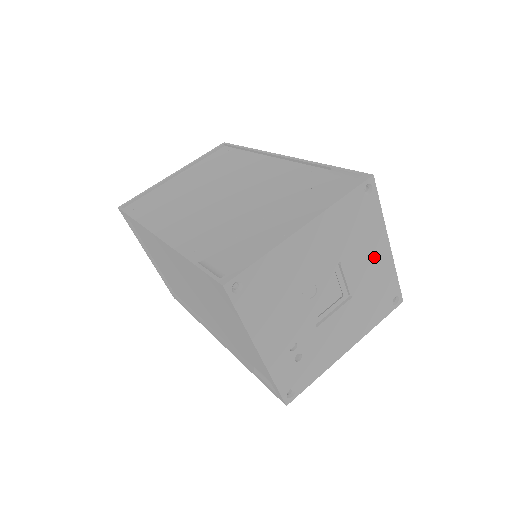
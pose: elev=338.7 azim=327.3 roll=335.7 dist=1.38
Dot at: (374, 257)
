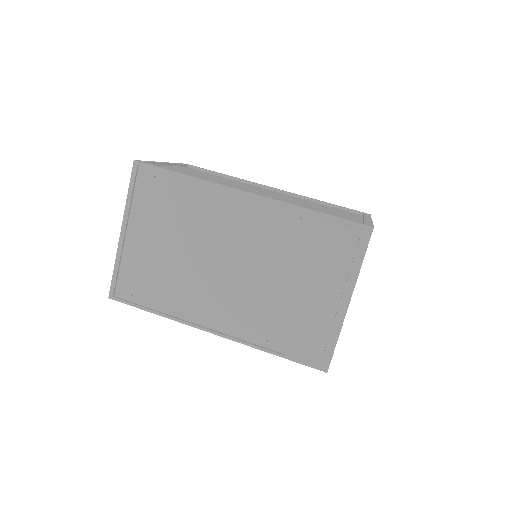
Dot at: occluded
